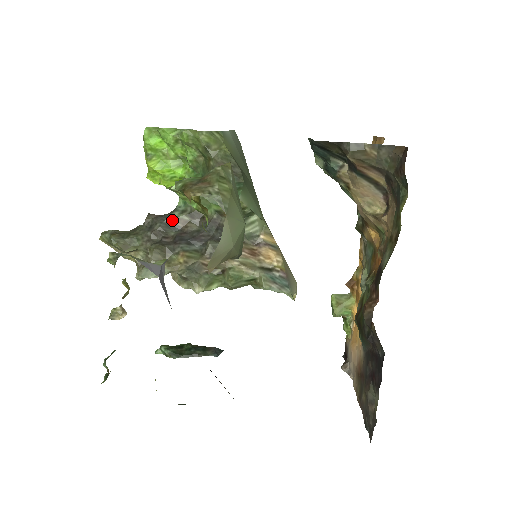
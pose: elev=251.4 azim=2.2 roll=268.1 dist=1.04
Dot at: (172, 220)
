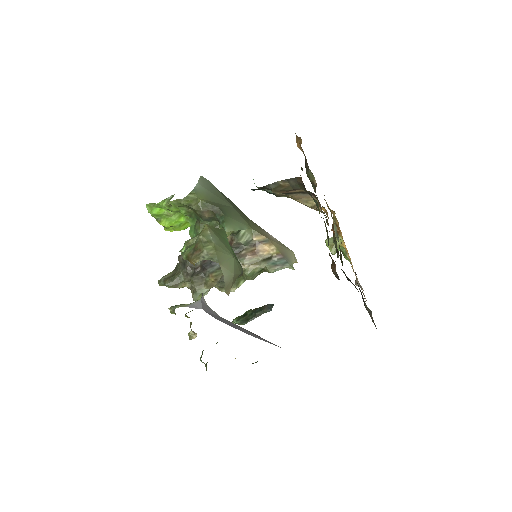
Dot at: occluded
